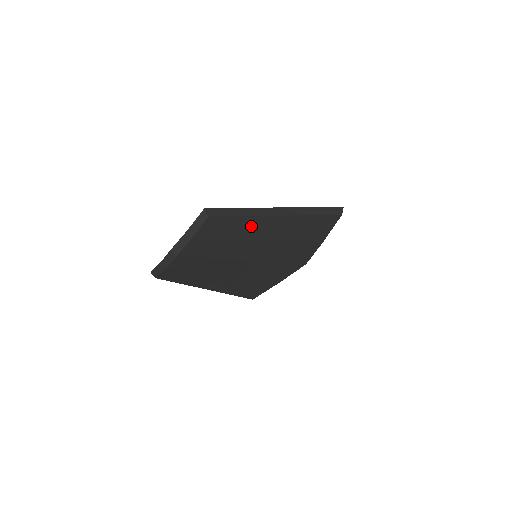
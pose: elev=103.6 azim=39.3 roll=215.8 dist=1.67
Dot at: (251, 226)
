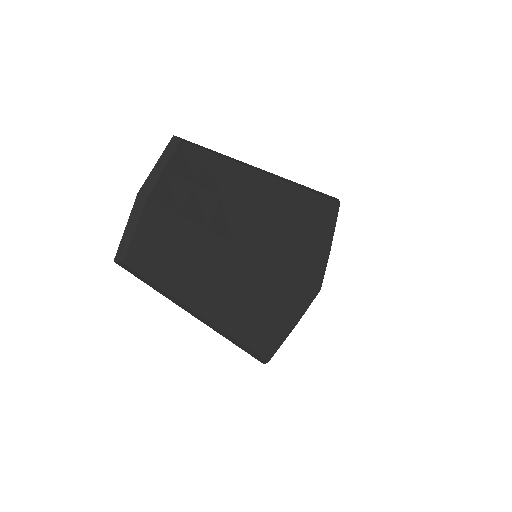
Dot at: (239, 181)
